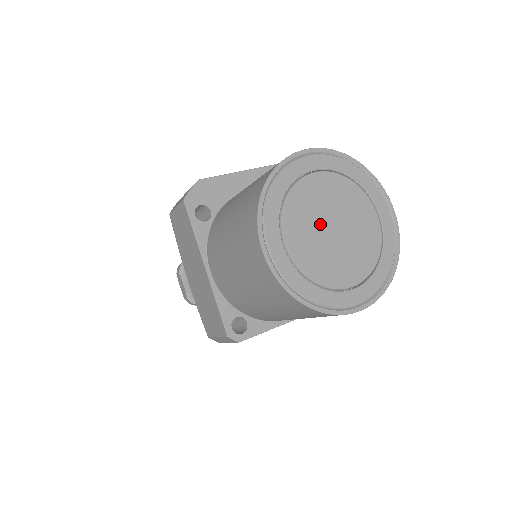
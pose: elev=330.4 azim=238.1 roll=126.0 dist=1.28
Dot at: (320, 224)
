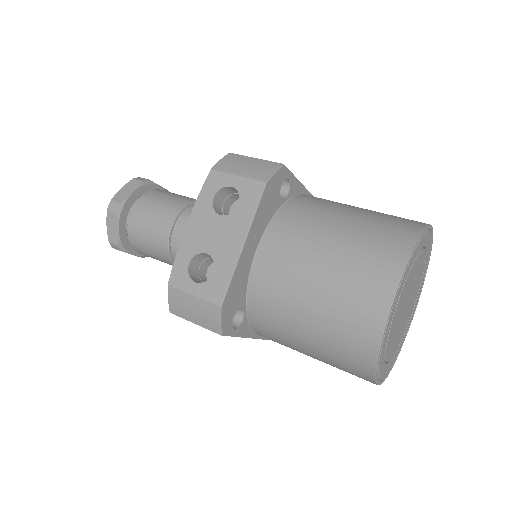
Dot at: (401, 319)
